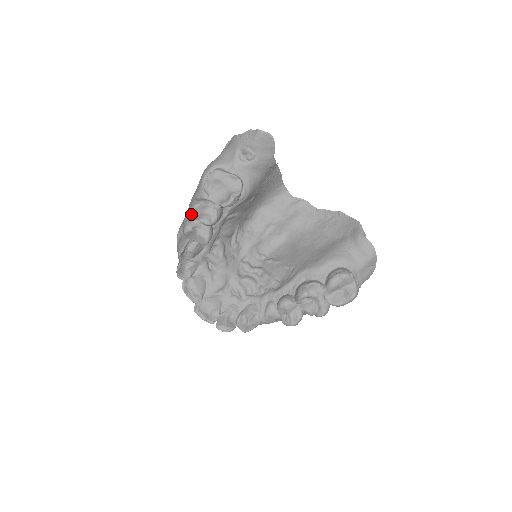
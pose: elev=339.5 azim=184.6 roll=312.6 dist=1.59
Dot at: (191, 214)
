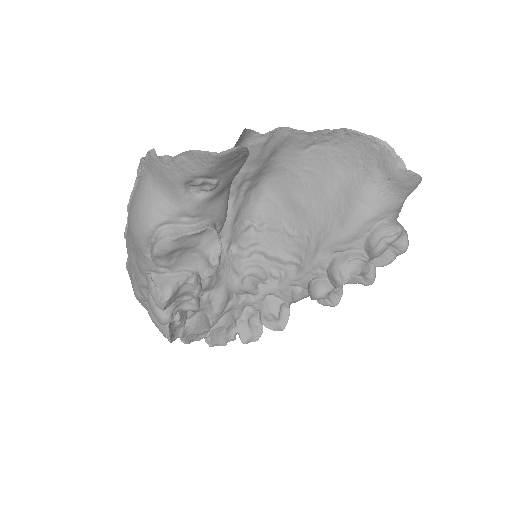
Dot at: (160, 308)
